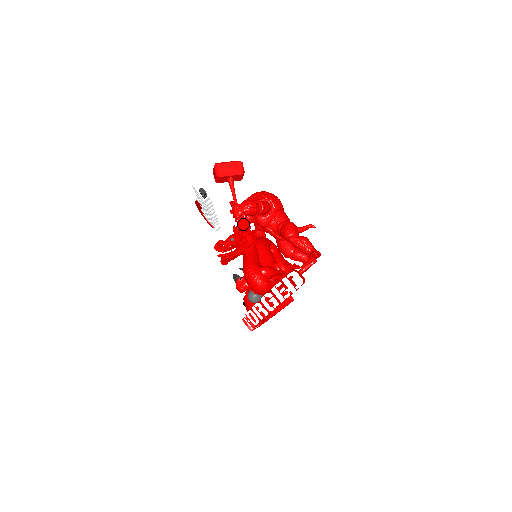
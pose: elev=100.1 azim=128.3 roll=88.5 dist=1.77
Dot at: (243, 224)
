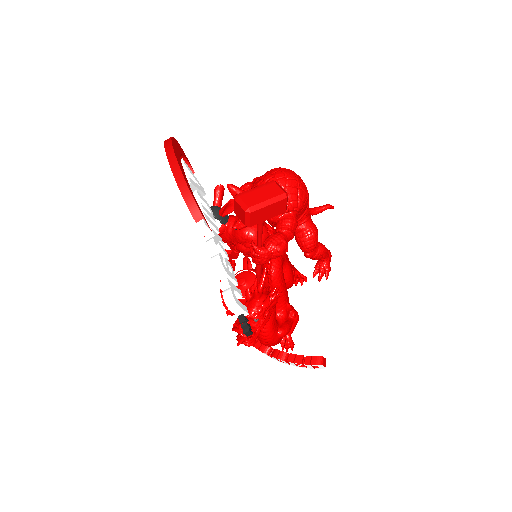
Dot at: (265, 274)
